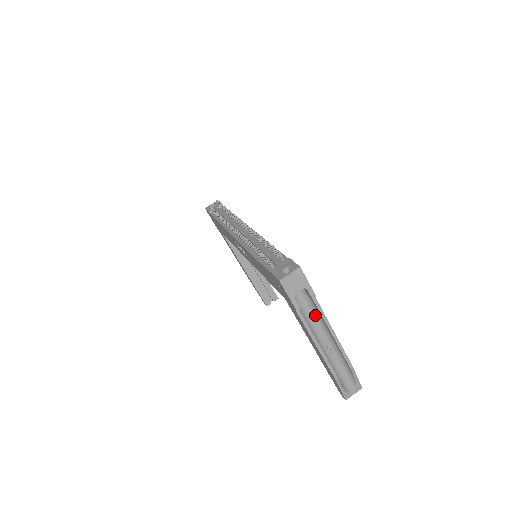
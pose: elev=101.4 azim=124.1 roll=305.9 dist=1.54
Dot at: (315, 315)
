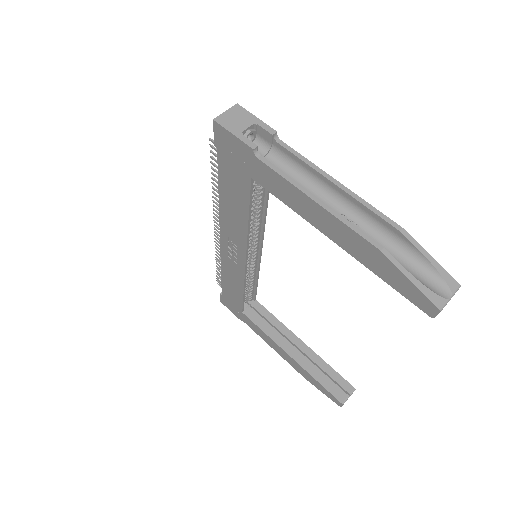
Dot at: (299, 175)
